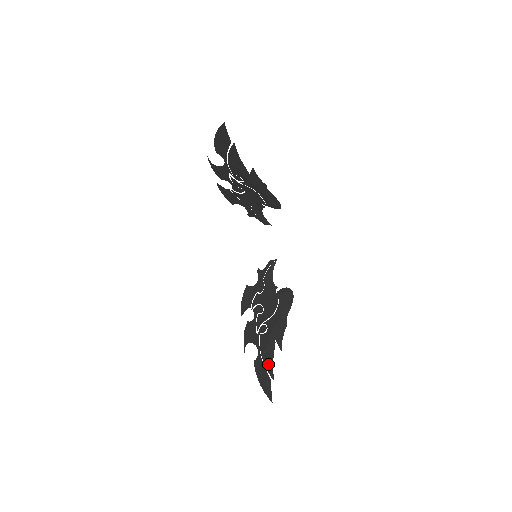
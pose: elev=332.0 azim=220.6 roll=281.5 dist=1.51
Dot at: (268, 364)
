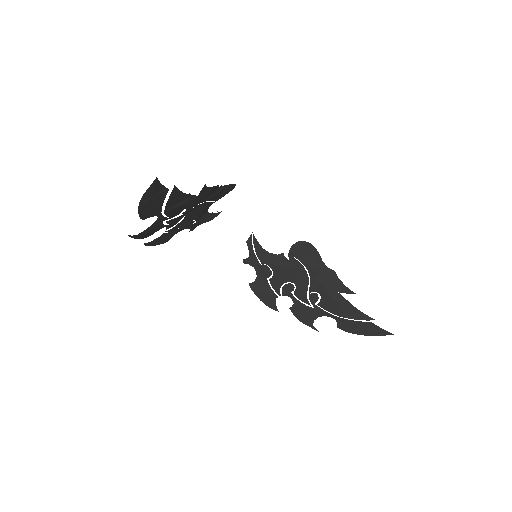
Dot at: (355, 316)
